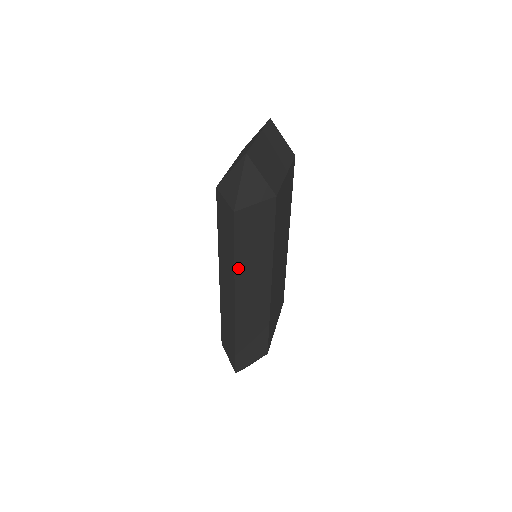
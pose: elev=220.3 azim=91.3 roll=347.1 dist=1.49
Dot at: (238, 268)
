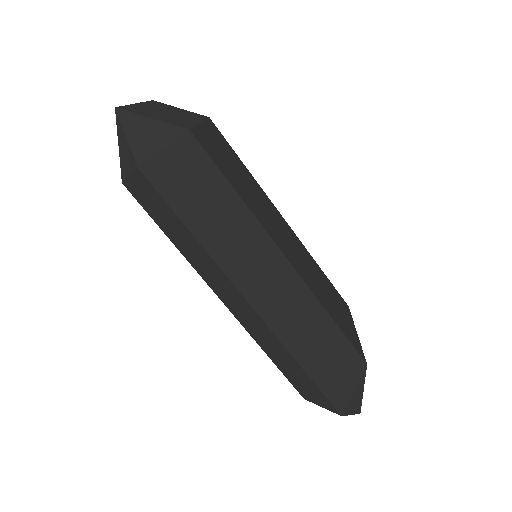
Dot at: (212, 249)
